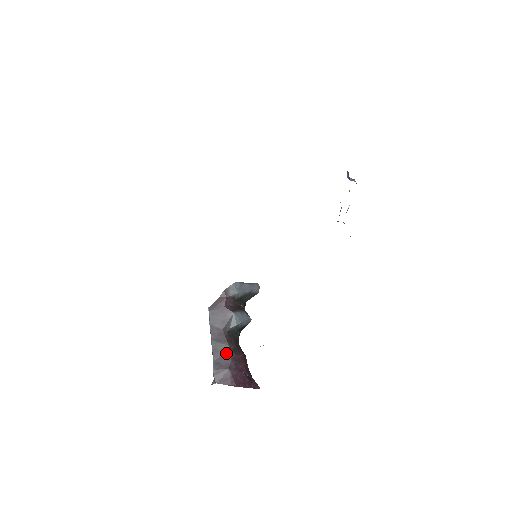
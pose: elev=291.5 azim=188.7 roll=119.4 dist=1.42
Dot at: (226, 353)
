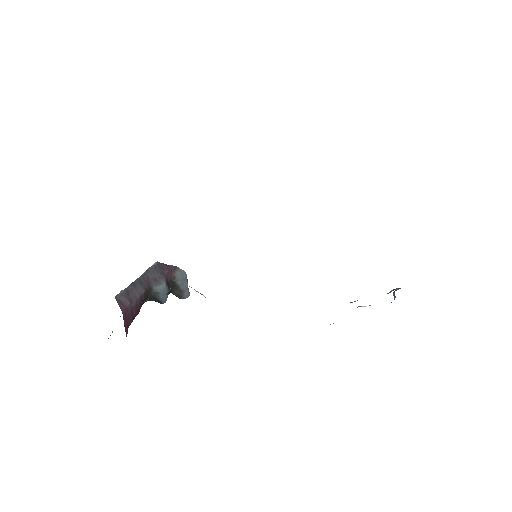
Dot at: (138, 294)
